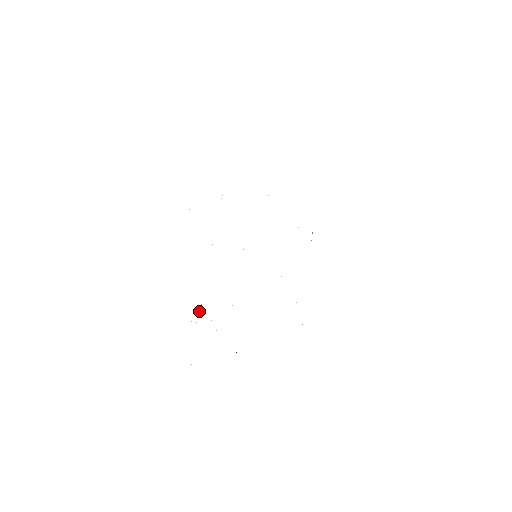
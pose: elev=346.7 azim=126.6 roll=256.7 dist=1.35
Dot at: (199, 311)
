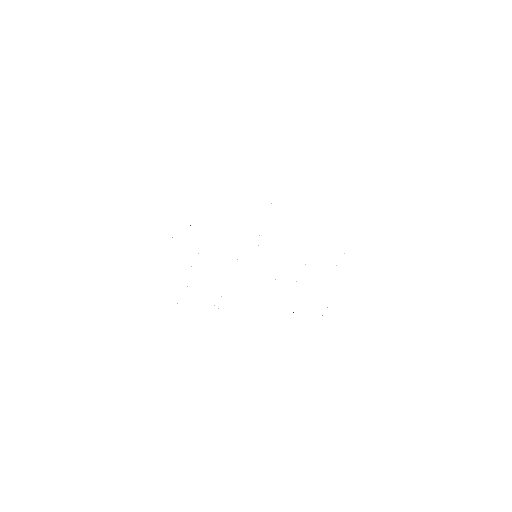
Dot at: occluded
